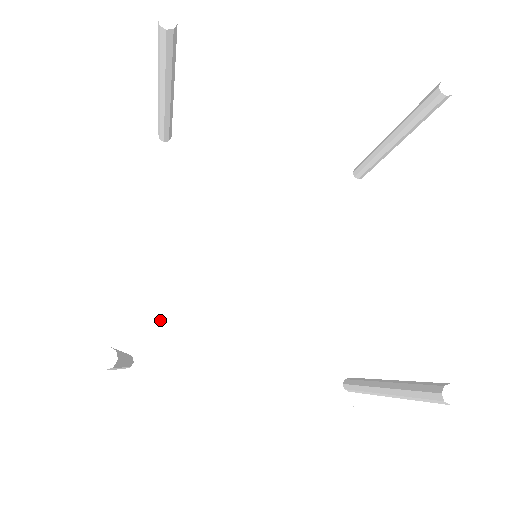
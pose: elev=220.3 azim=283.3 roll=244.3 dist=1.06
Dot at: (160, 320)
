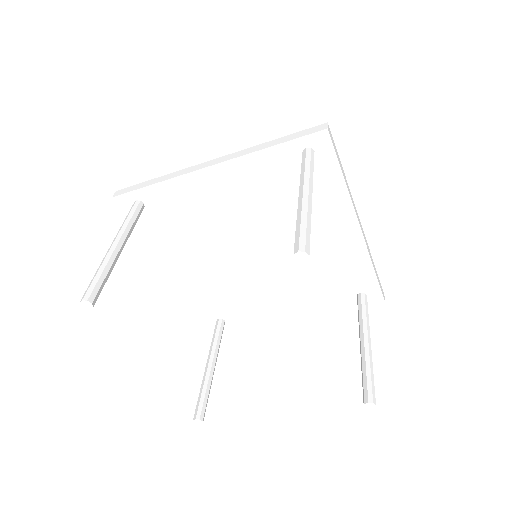
Dot at: (223, 301)
